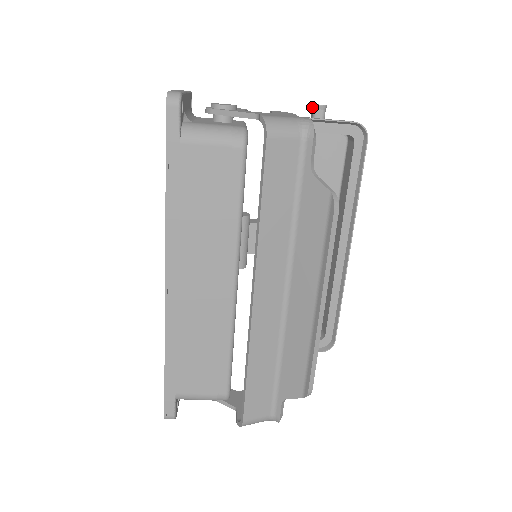
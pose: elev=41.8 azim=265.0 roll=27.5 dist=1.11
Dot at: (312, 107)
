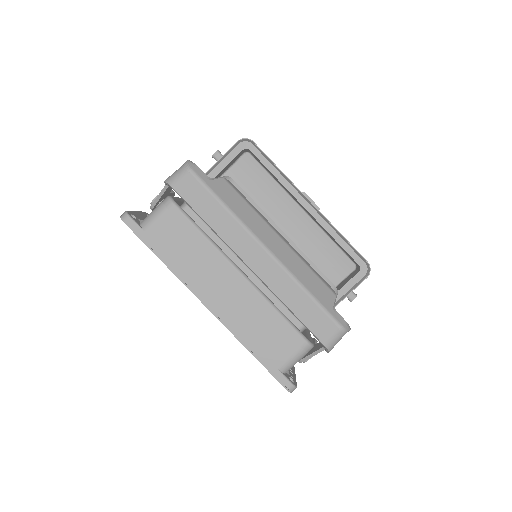
Dot at: occluded
